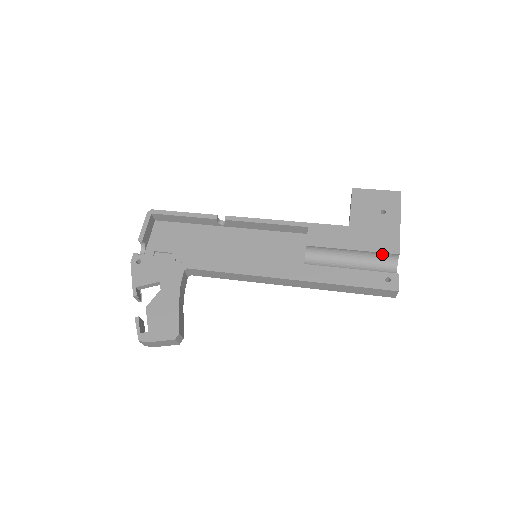
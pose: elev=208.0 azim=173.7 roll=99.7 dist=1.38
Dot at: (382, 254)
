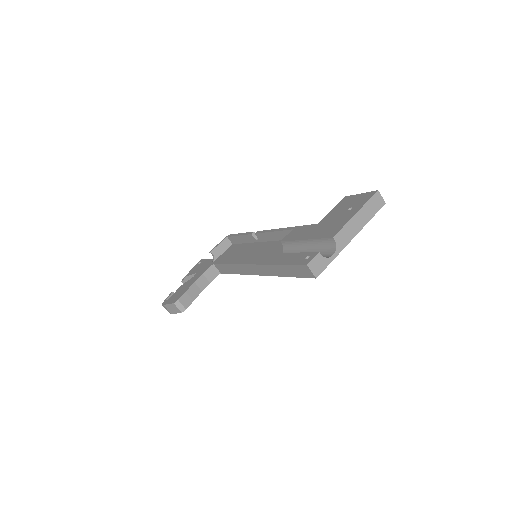
Dot at: (324, 241)
